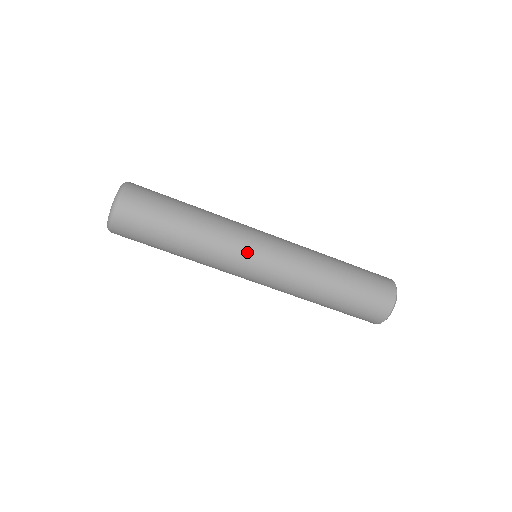
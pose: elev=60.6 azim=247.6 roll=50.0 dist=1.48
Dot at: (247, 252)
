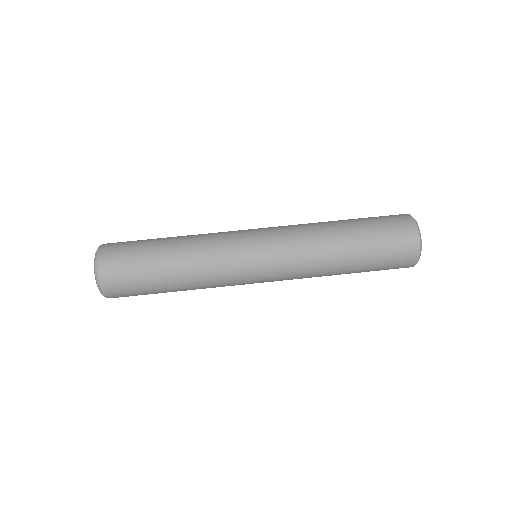
Dot at: (238, 231)
